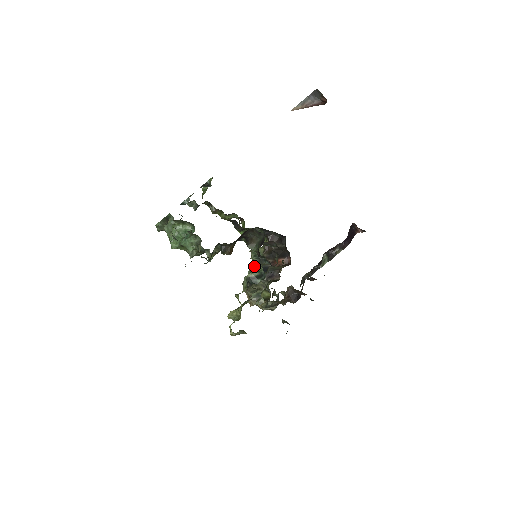
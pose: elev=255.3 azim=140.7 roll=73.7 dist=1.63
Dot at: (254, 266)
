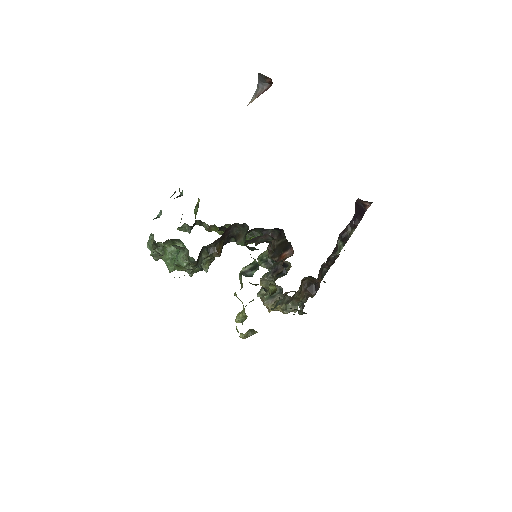
Dot at: occluded
